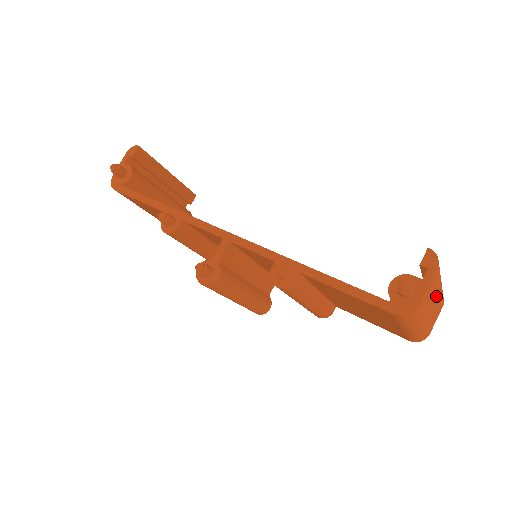
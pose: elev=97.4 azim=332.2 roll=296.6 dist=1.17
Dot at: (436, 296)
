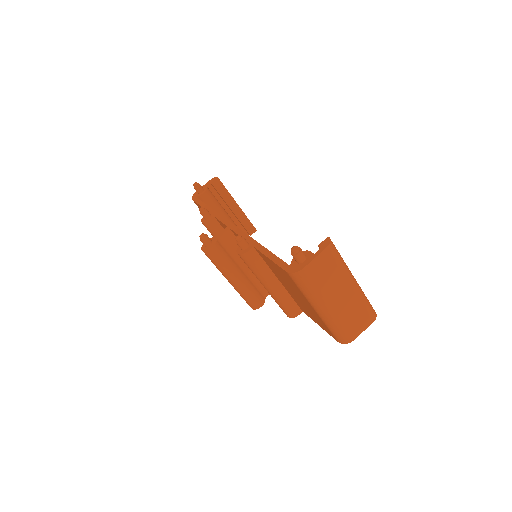
Dot at: (344, 289)
